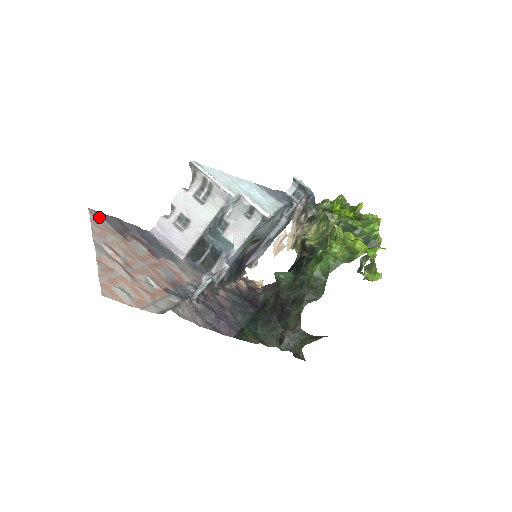
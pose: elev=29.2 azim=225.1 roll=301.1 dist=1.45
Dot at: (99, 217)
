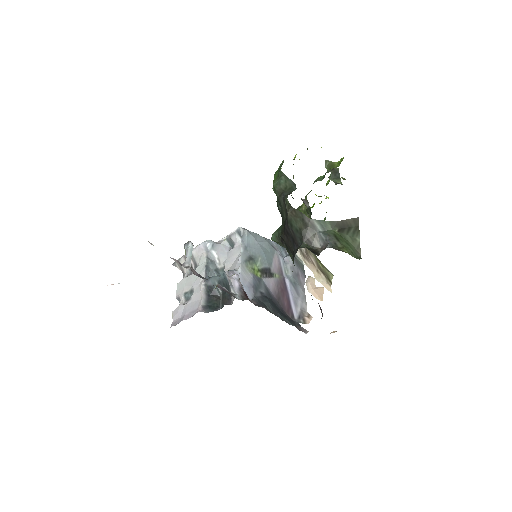
Dot at: occluded
